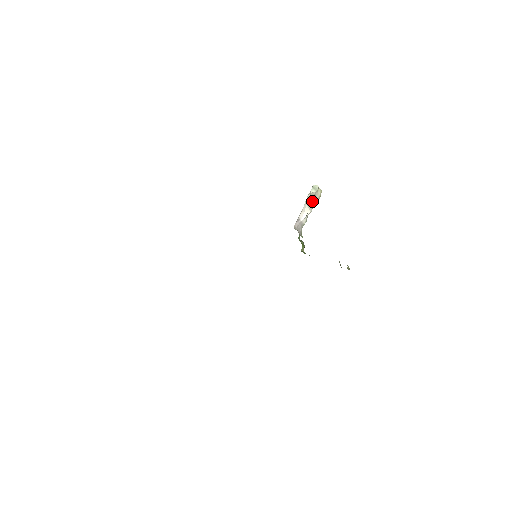
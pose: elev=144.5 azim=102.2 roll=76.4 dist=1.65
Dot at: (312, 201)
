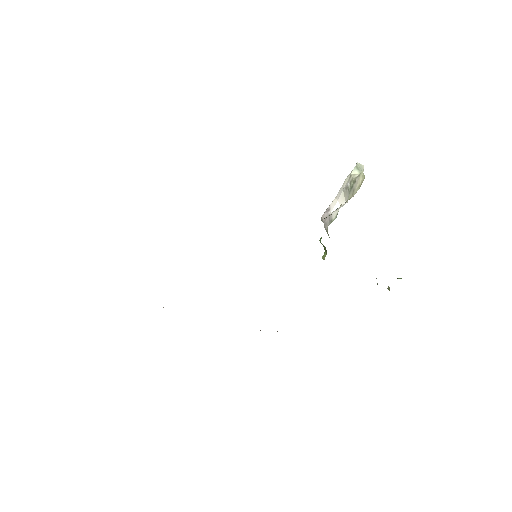
Dot at: (350, 188)
